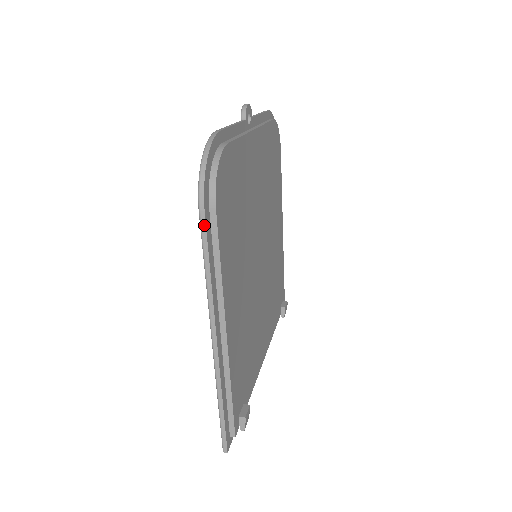
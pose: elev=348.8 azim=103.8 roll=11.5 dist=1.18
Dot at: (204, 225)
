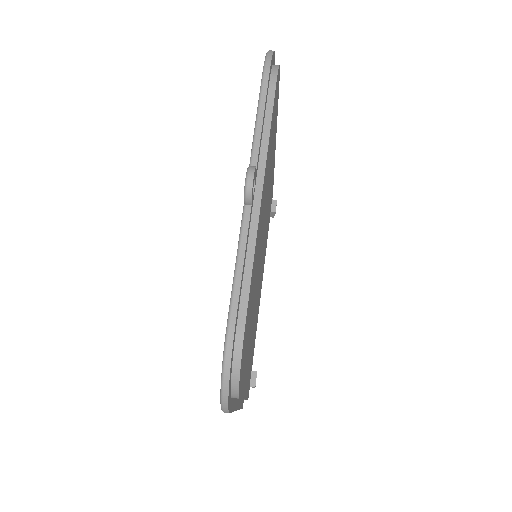
Dot at: occluded
